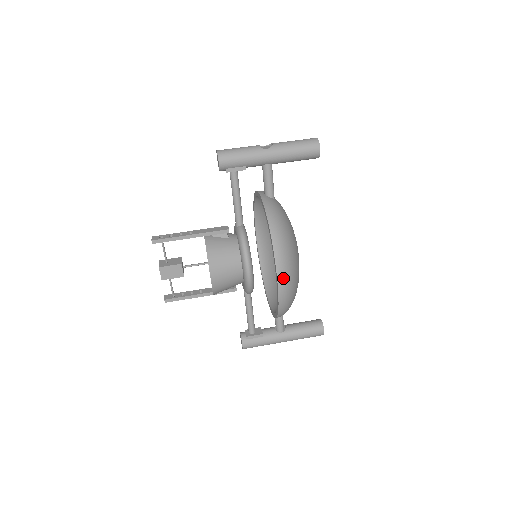
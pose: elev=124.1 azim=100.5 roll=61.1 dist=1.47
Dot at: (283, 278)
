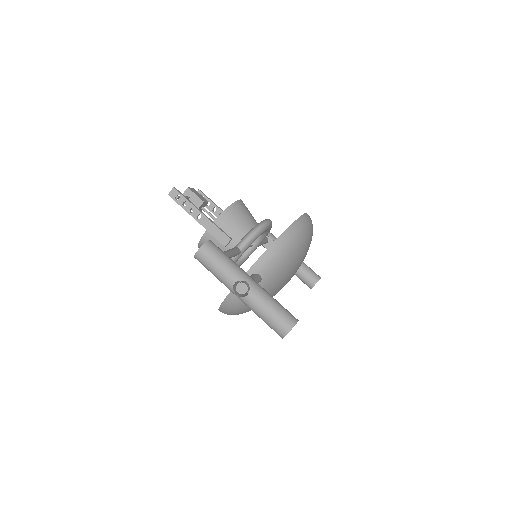
Dot at: occluded
